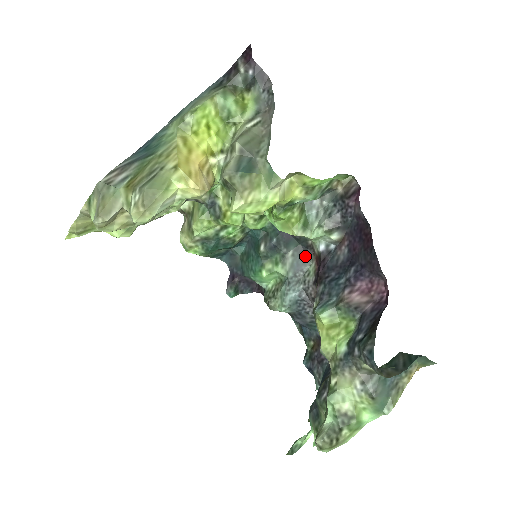
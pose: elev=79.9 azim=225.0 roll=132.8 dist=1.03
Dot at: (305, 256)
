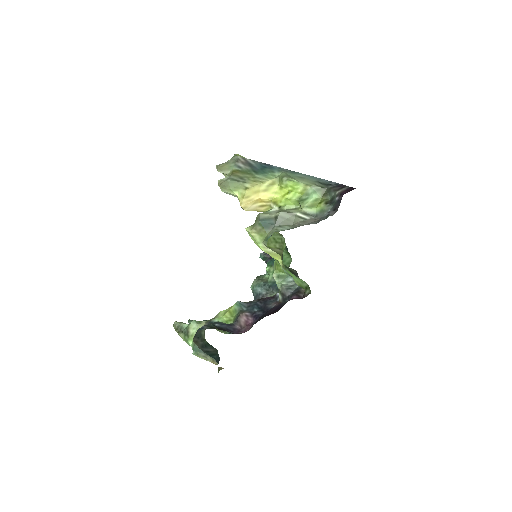
Dot at: occluded
